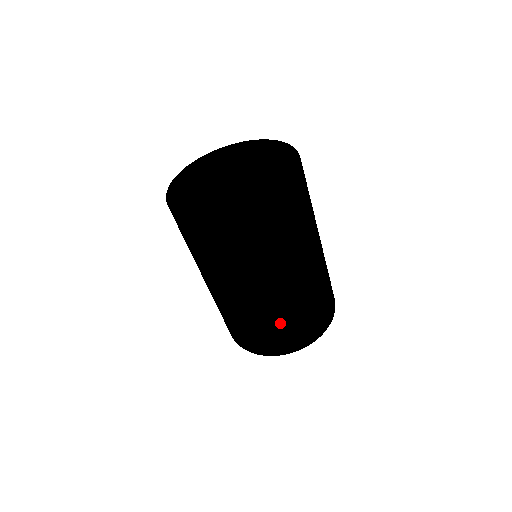
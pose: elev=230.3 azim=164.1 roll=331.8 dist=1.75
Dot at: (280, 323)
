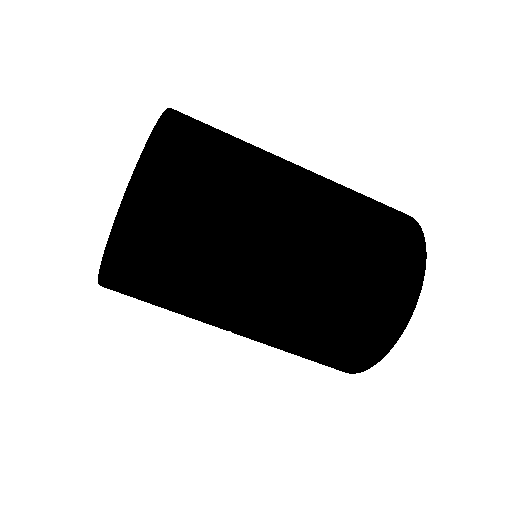
Dot at: (291, 352)
